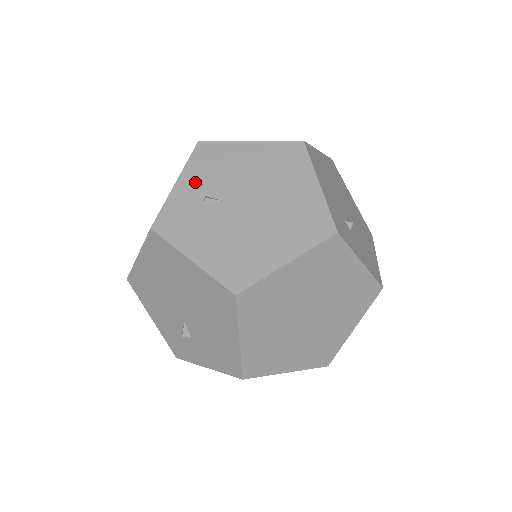
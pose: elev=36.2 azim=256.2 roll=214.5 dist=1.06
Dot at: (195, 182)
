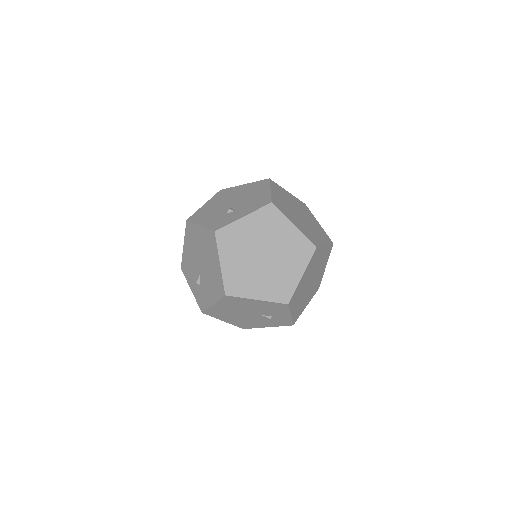
Dot at: occluded
